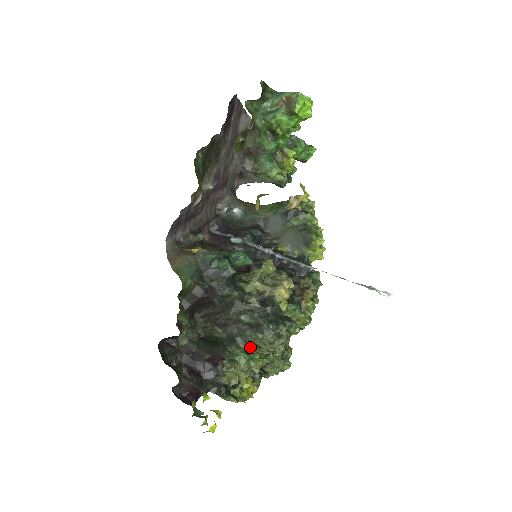
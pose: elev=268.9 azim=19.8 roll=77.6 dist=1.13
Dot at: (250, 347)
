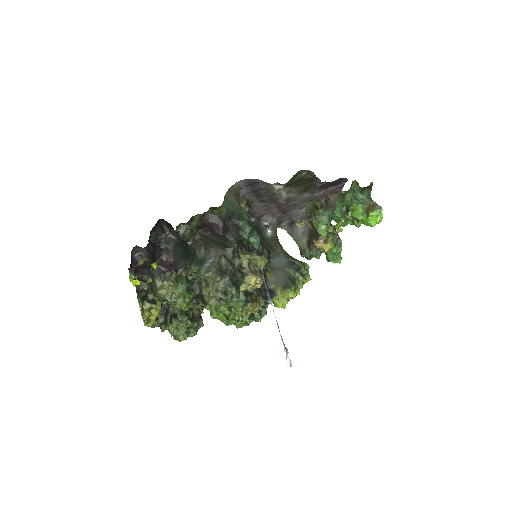
Dot at: (202, 280)
